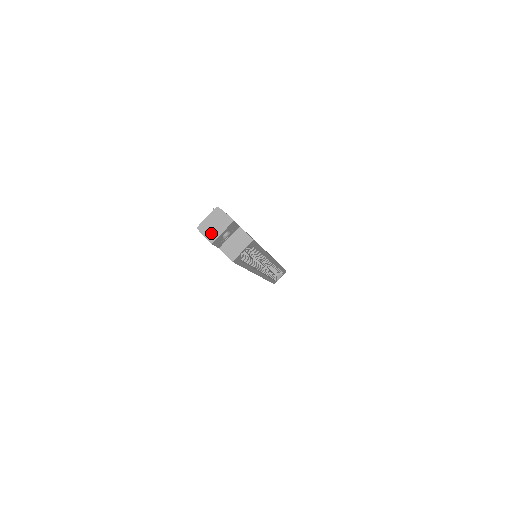
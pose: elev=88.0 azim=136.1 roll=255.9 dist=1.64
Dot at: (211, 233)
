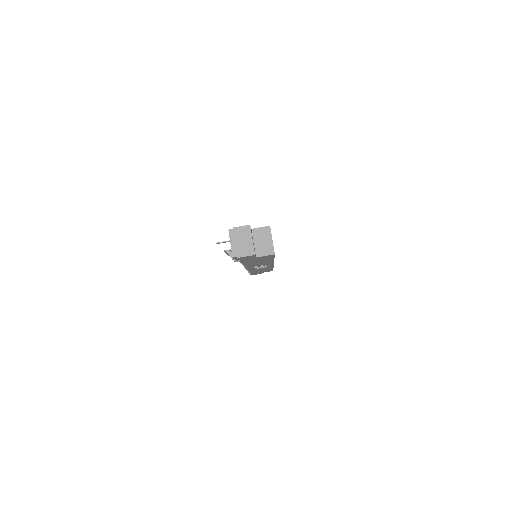
Dot at: (246, 249)
